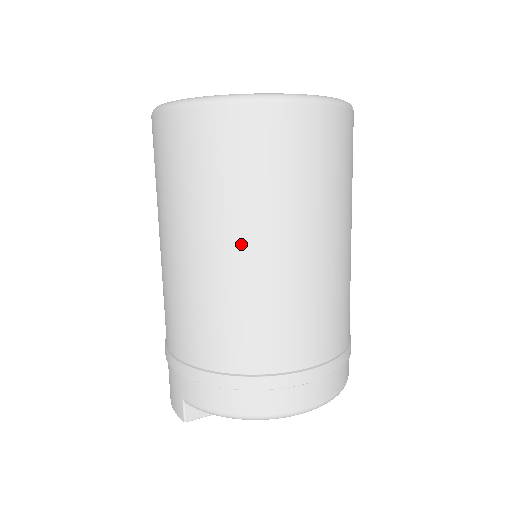
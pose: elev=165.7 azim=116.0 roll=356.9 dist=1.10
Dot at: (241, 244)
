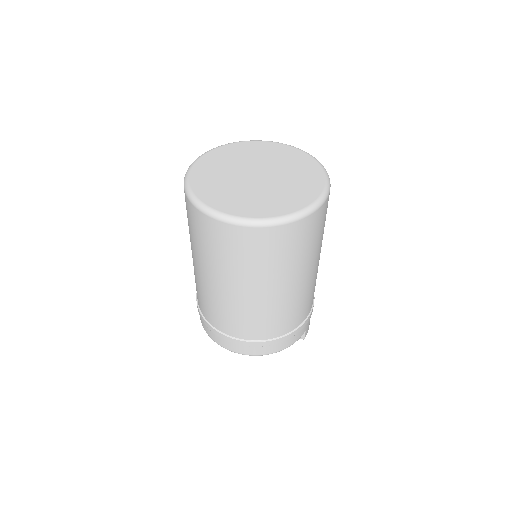
Dot at: (205, 273)
